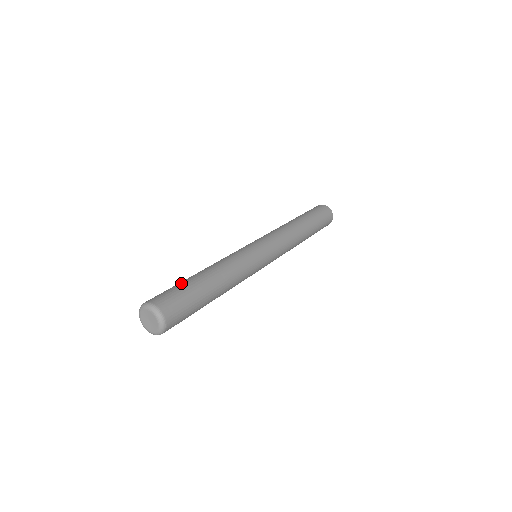
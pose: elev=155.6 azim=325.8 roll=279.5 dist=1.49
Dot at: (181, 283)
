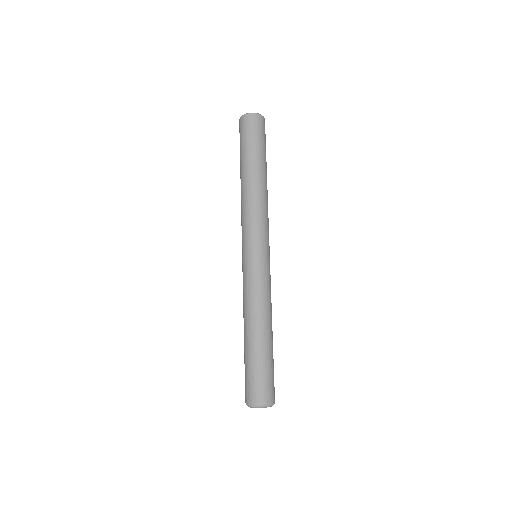
Dot at: (253, 363)
